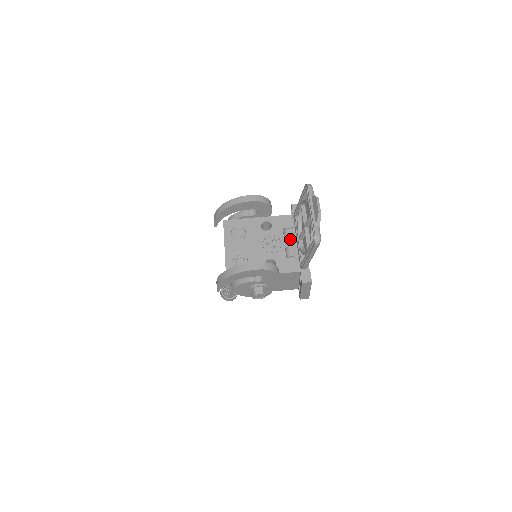
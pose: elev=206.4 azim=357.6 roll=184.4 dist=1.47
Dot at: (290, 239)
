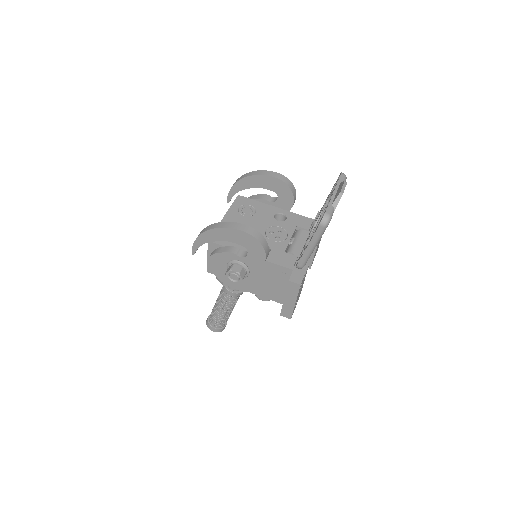
Dot at: (299, 238)
